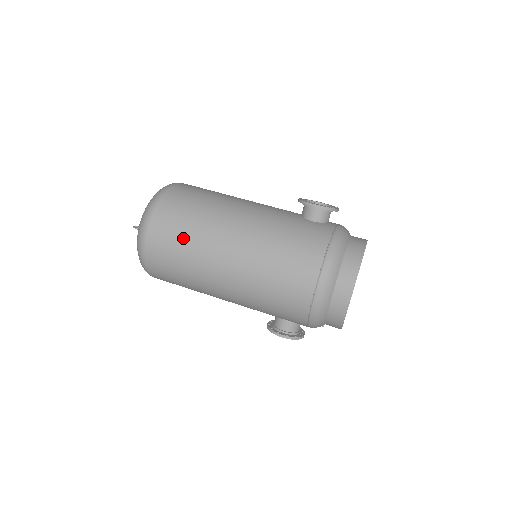
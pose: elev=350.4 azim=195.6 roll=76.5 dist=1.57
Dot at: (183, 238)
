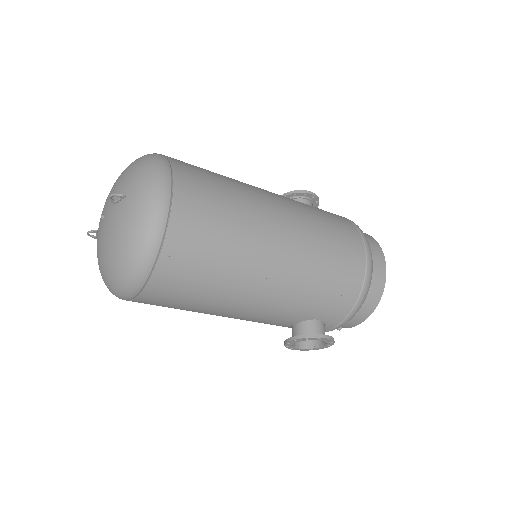
Dot at: (221, 195)
